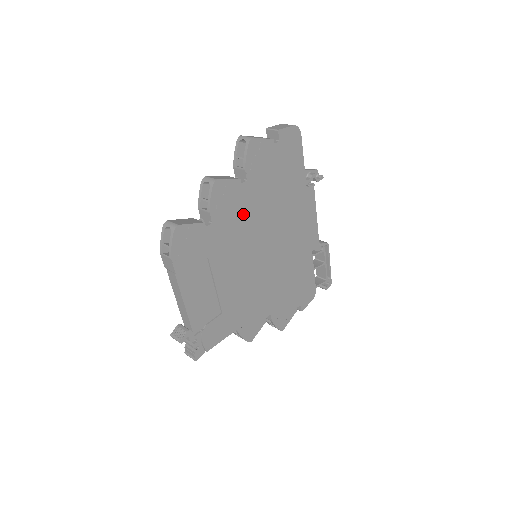
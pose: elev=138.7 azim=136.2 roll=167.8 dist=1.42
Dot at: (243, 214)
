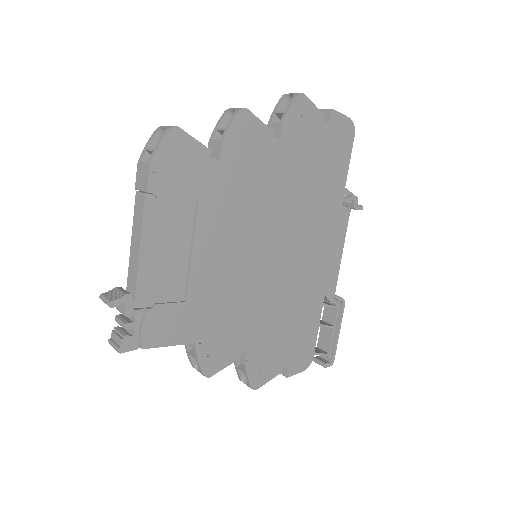
Dot at: (261, 179)
